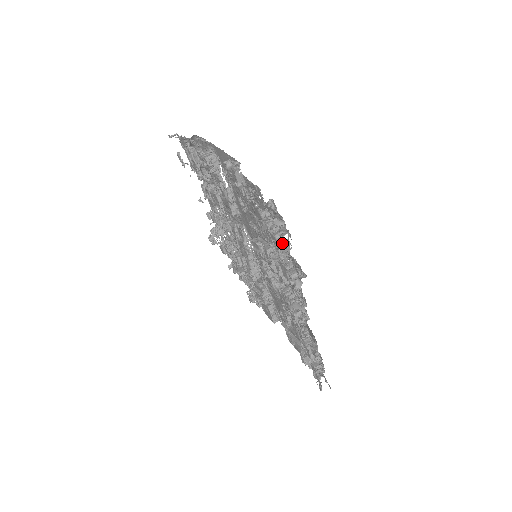
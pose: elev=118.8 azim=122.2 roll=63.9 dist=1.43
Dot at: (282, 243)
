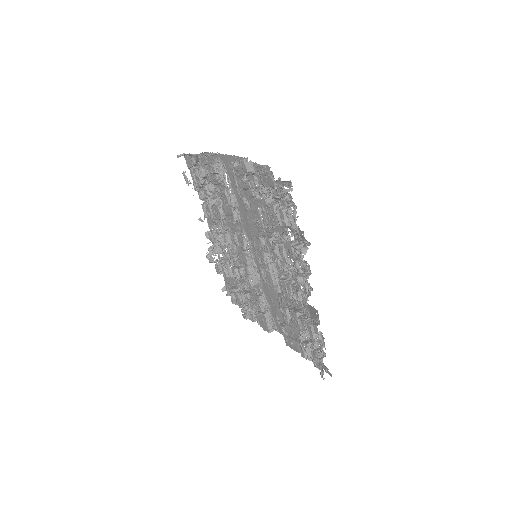
Dot at: (290, 211)
